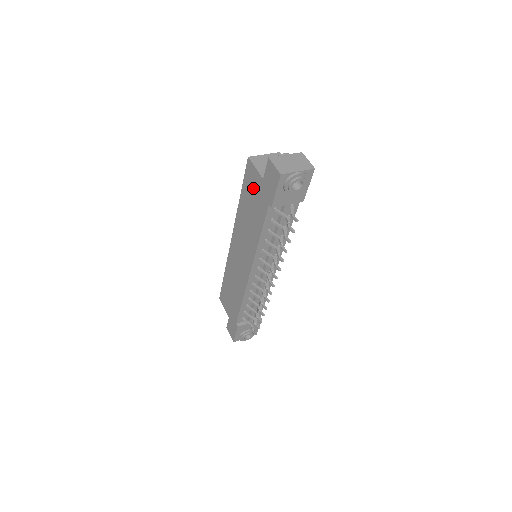
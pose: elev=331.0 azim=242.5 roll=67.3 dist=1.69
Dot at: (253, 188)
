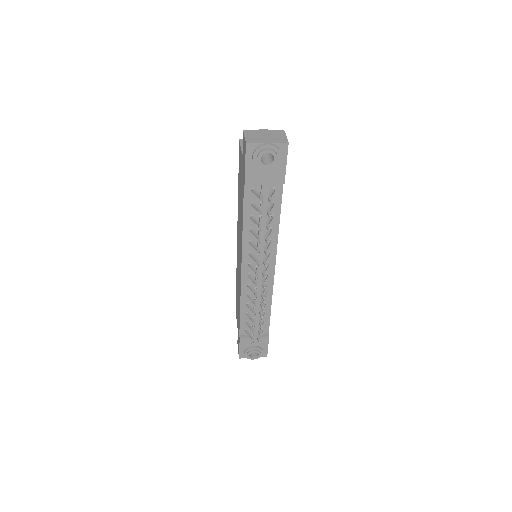
Dot at: (240, 171)
